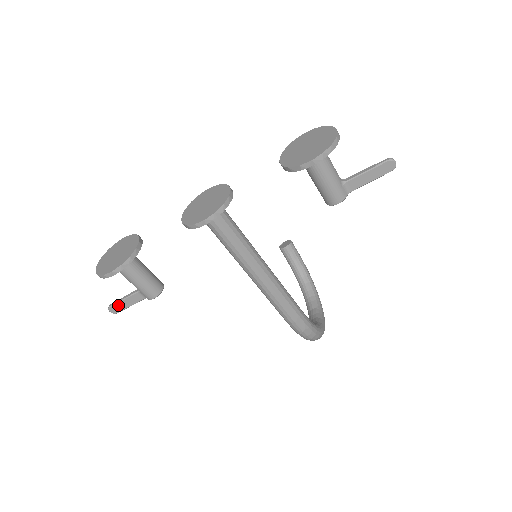
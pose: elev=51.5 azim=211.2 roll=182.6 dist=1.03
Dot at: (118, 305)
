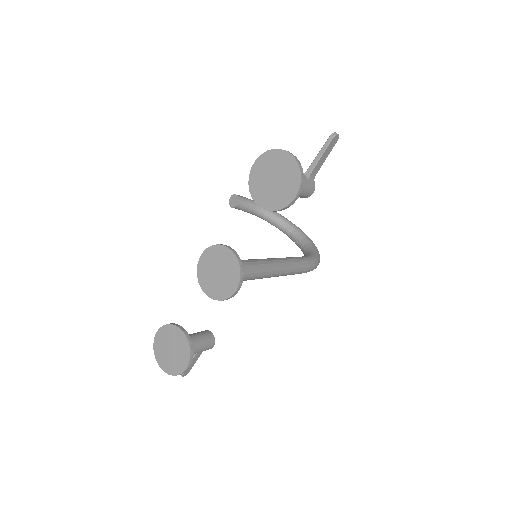
Dot at: occluded
